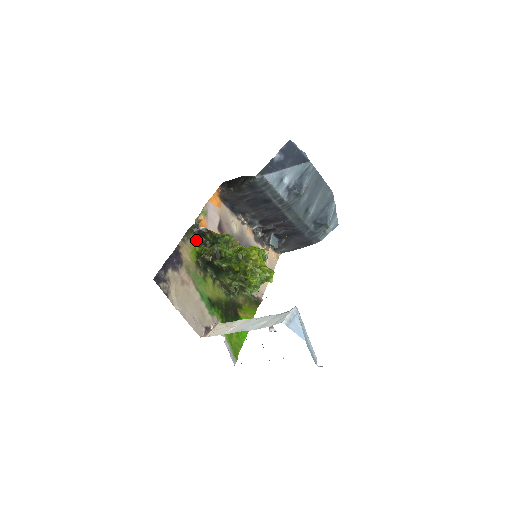
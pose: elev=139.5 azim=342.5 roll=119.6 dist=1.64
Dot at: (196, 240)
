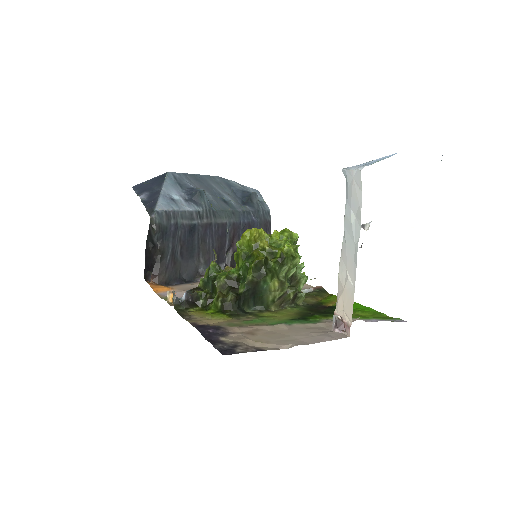
Dot at: (198, 311)
